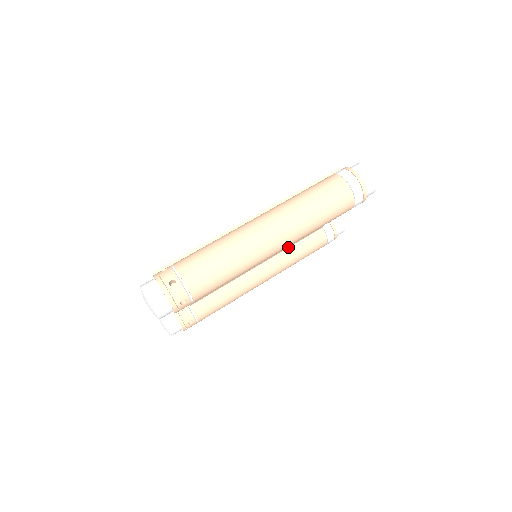
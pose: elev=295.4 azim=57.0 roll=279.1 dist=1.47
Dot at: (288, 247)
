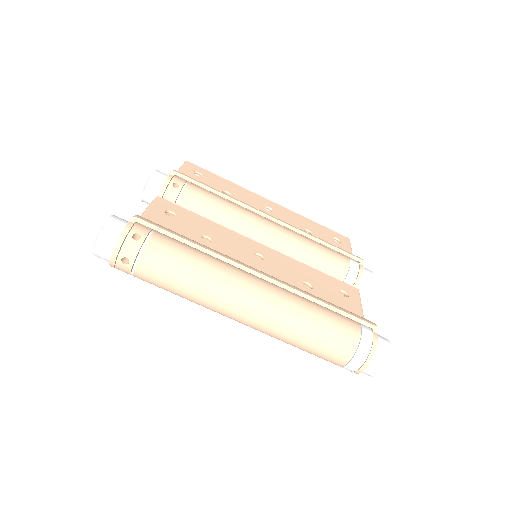
Dot at: occluded
